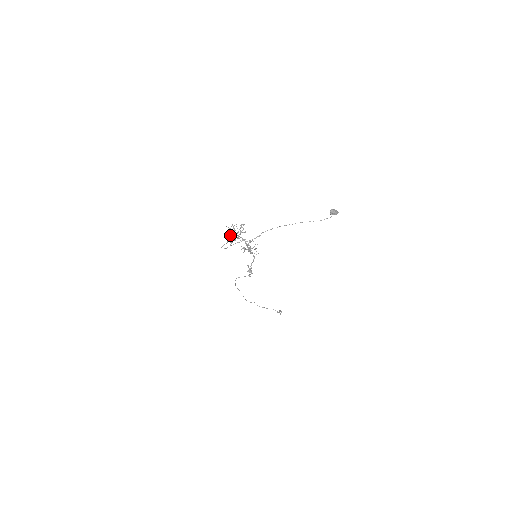
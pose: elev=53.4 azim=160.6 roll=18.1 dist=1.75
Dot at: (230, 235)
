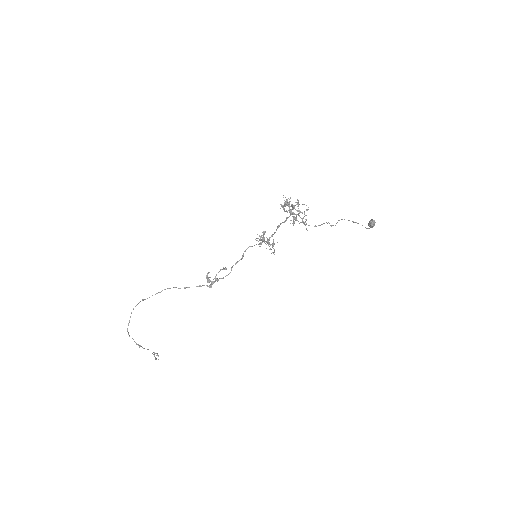
Dot at: occluded
